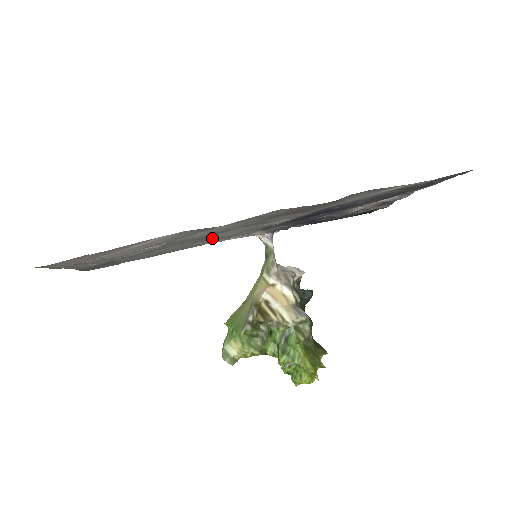
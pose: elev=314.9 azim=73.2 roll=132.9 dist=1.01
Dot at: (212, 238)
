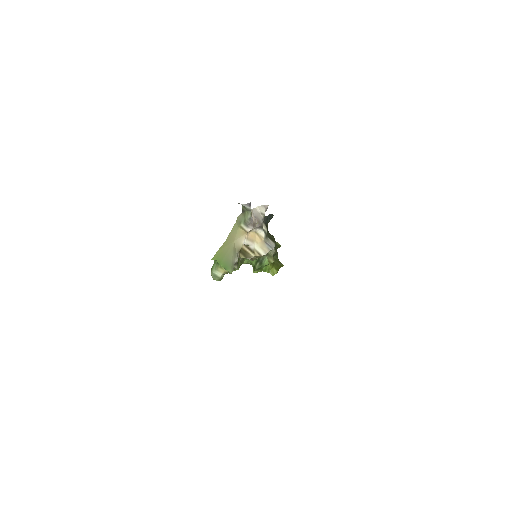
Dot at: occluded
